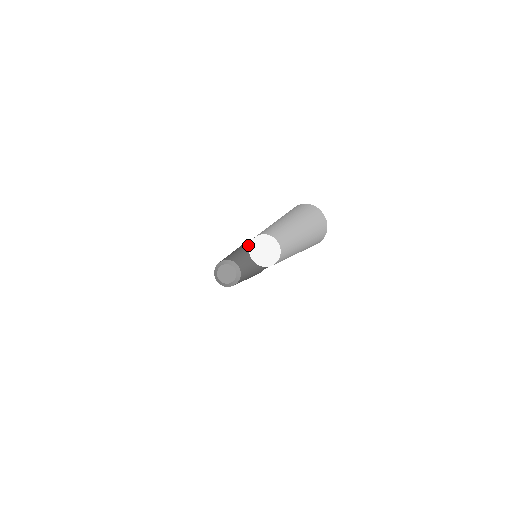
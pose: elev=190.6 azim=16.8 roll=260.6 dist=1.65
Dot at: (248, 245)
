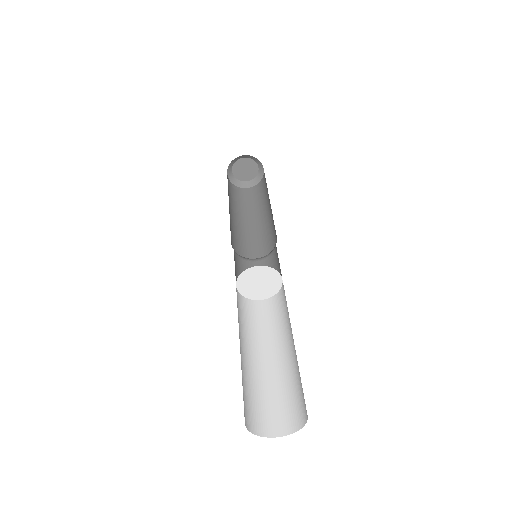
Dot at: occluded
